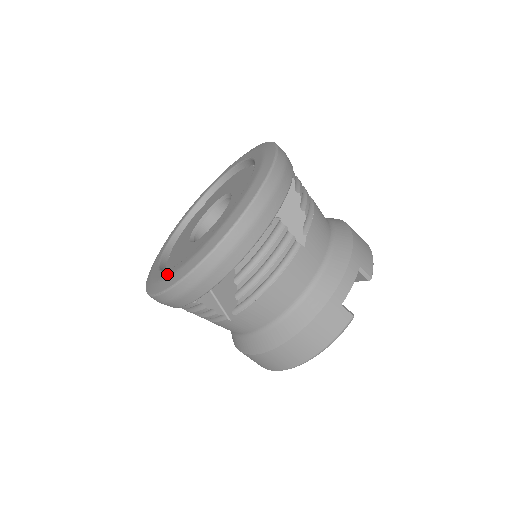
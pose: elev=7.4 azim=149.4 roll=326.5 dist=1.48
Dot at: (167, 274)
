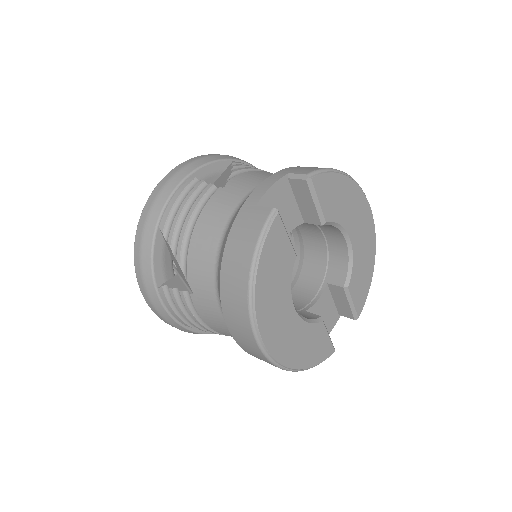
Dot at: occluded
